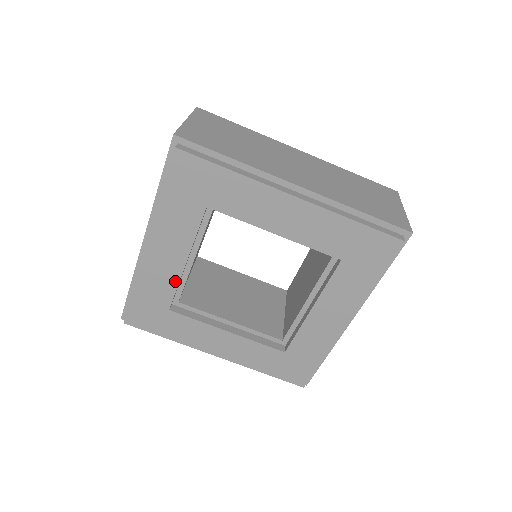
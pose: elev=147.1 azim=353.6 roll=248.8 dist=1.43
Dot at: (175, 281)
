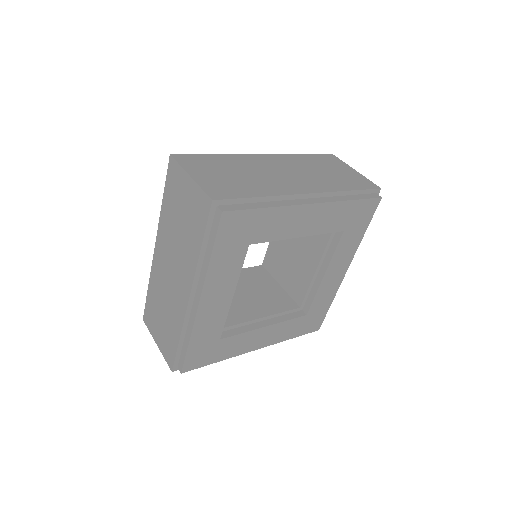
Dot at: (224, 315)
